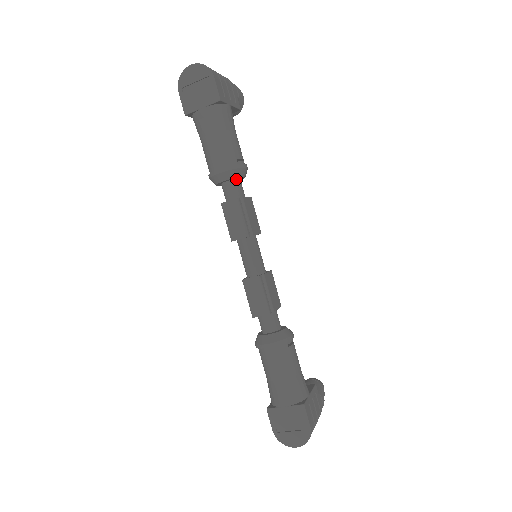
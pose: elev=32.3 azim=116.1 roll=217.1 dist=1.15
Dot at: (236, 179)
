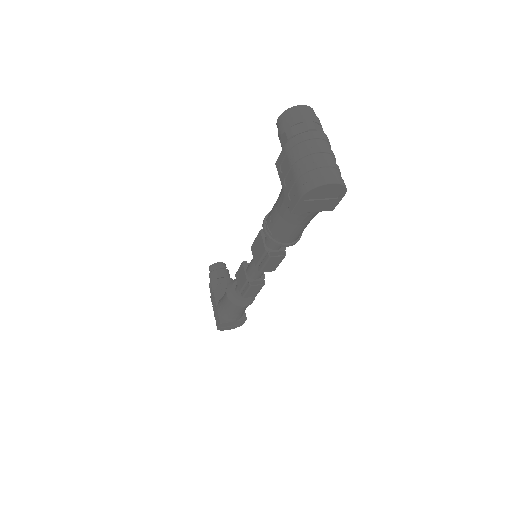
Dot at: occluded
